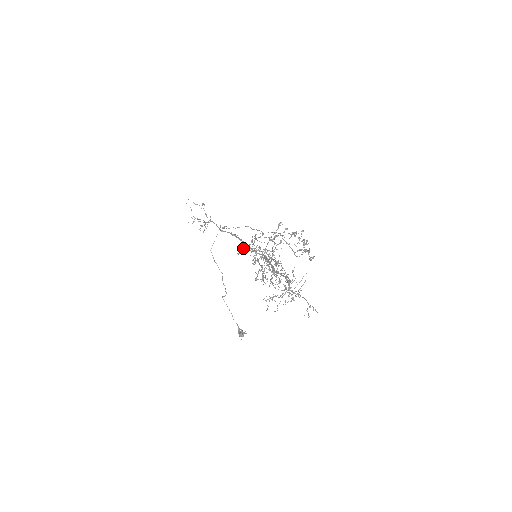
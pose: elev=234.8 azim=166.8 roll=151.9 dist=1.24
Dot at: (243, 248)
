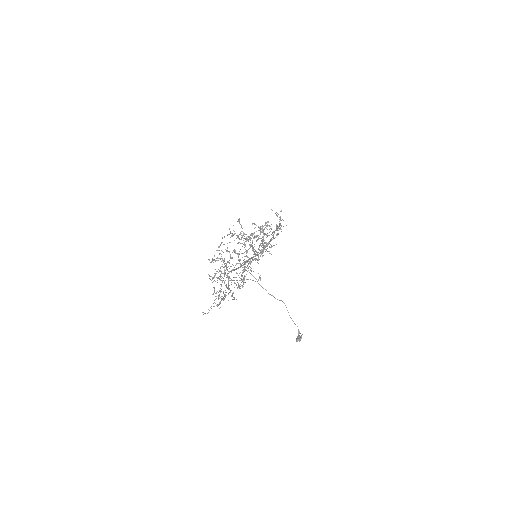
Dot at: occluded
